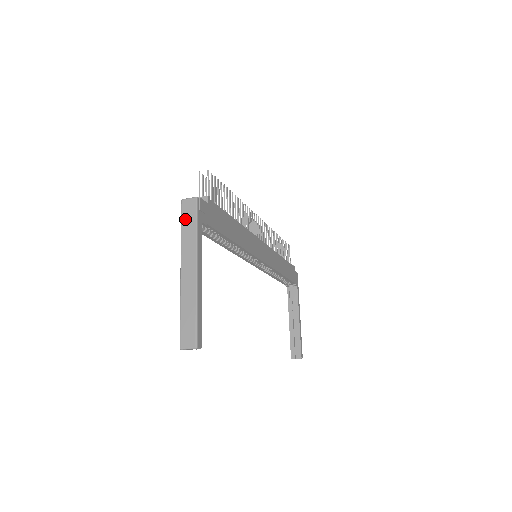
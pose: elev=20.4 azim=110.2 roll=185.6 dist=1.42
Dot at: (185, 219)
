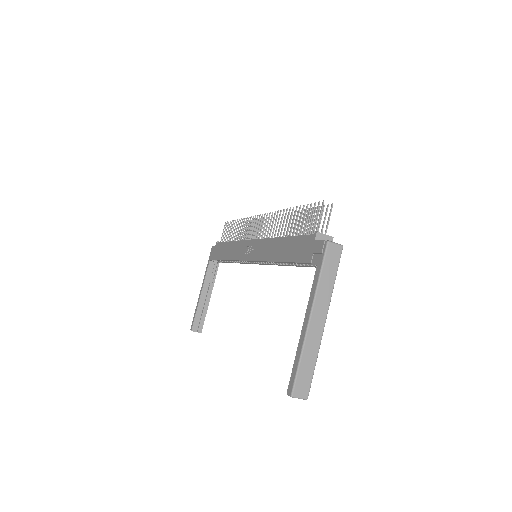
Dot at: (327, 264)
